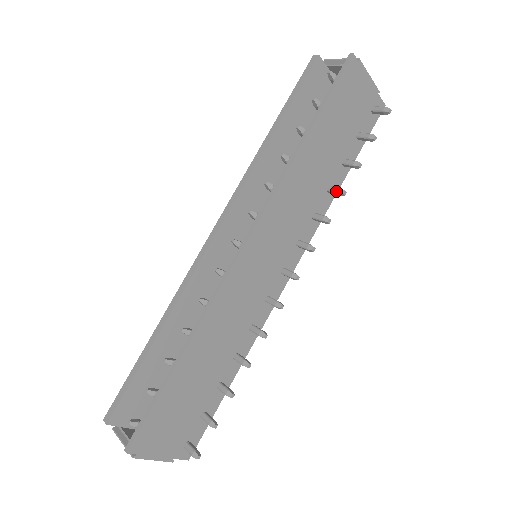
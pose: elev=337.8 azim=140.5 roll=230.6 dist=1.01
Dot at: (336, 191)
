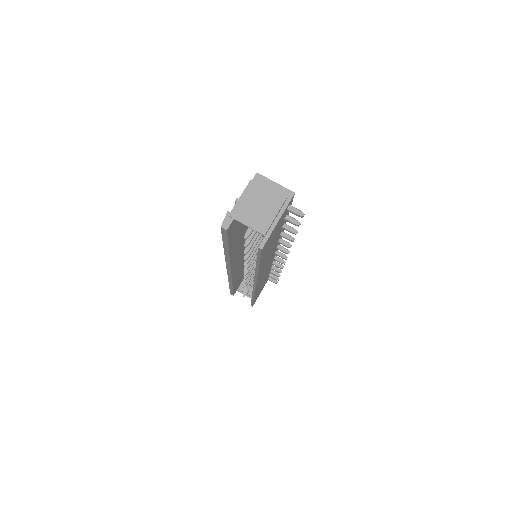
Dot at: occluded
